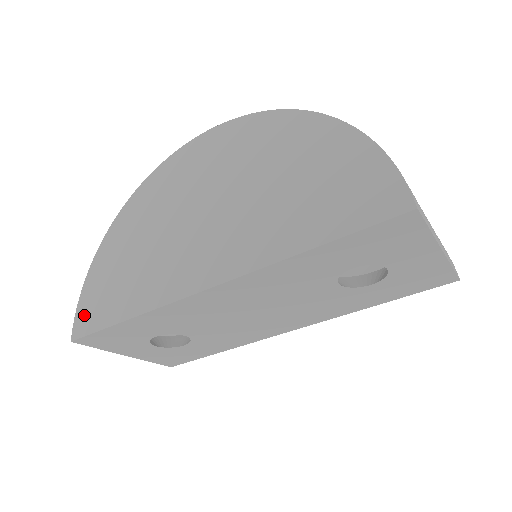
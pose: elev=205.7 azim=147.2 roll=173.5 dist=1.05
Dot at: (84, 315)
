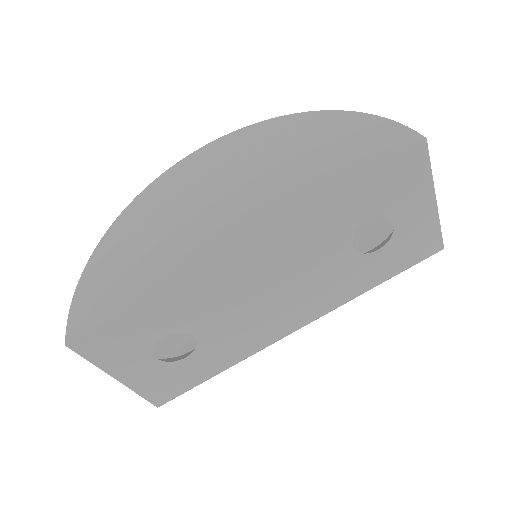
Dot at: (81, 316)
